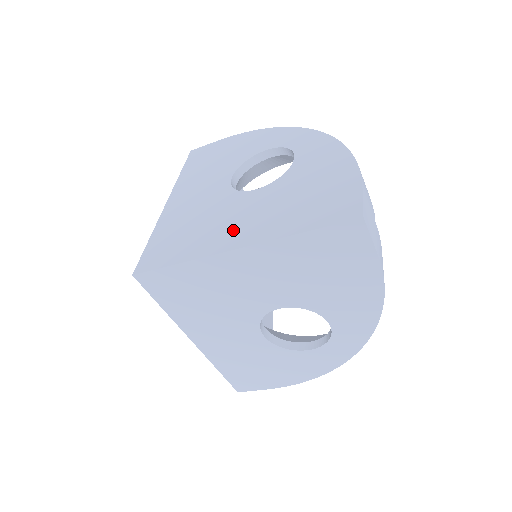
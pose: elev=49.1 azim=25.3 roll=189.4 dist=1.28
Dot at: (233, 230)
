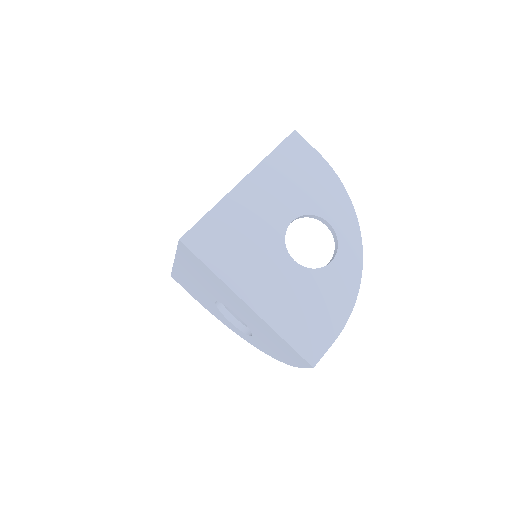
Dot at: occluded
